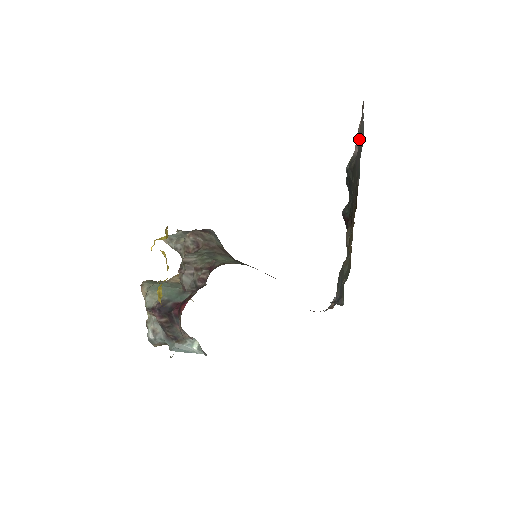
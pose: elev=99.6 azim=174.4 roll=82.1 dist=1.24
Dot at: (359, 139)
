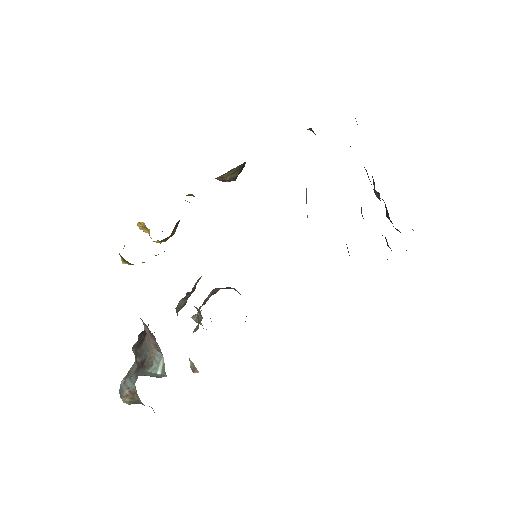
Dot at: occluded
